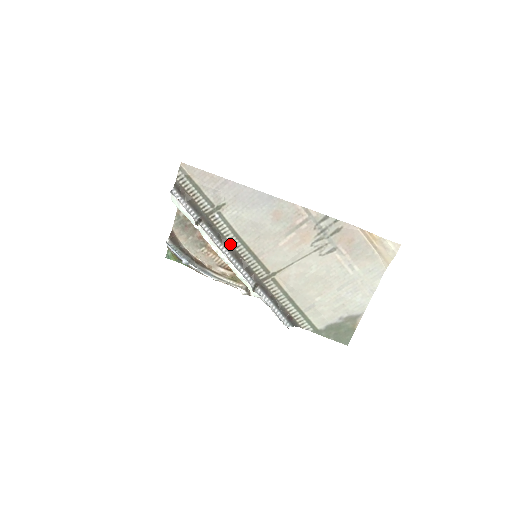
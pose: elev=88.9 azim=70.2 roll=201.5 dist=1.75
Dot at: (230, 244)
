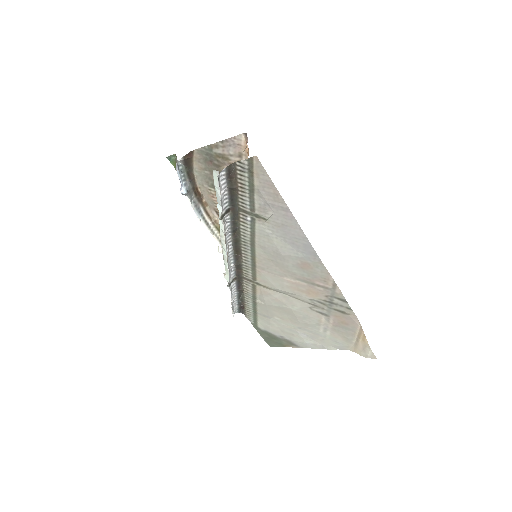
Dot at: (240, 241)
